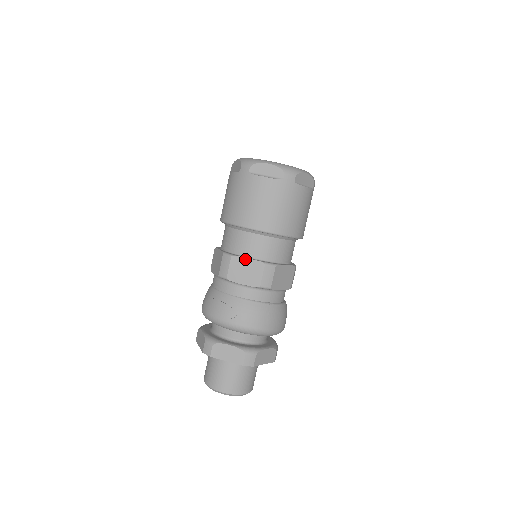
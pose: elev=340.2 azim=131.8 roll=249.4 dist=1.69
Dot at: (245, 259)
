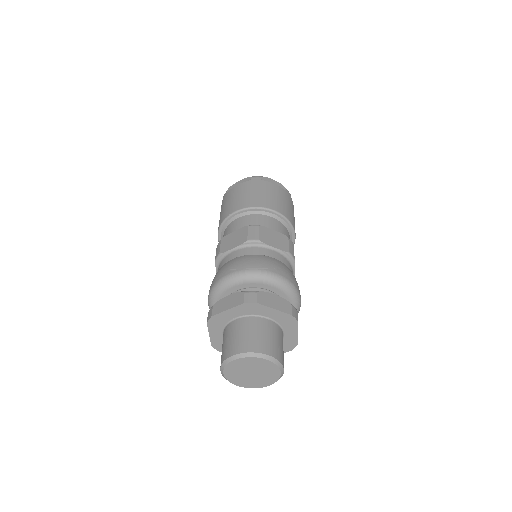
Dot at: (271, 230)
